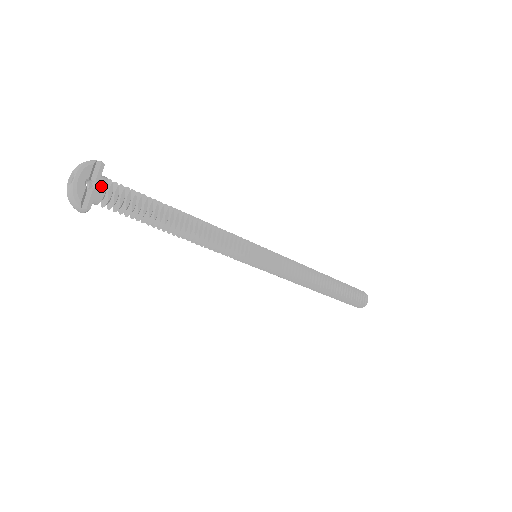
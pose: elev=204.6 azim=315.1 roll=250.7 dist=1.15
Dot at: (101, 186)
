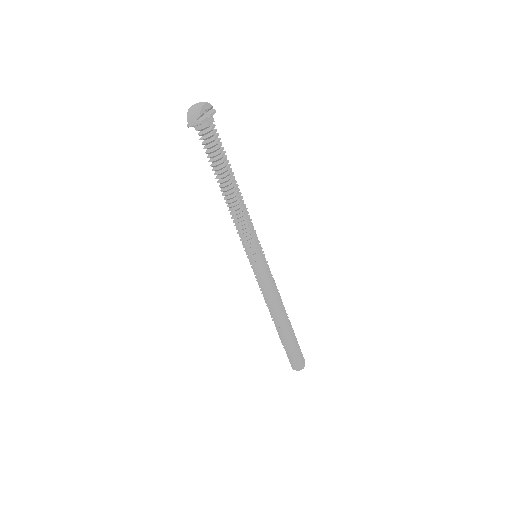
Dot at: (211, 120)
